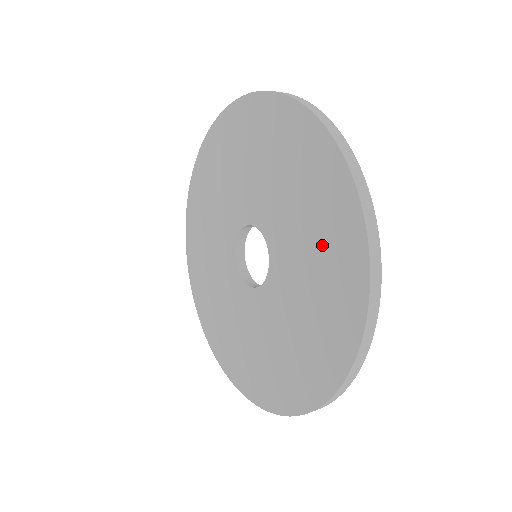
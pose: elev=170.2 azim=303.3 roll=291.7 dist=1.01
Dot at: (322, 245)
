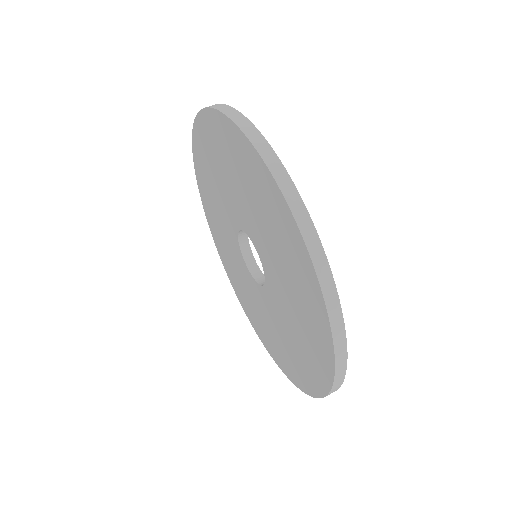
Dot at: (303, 343)
